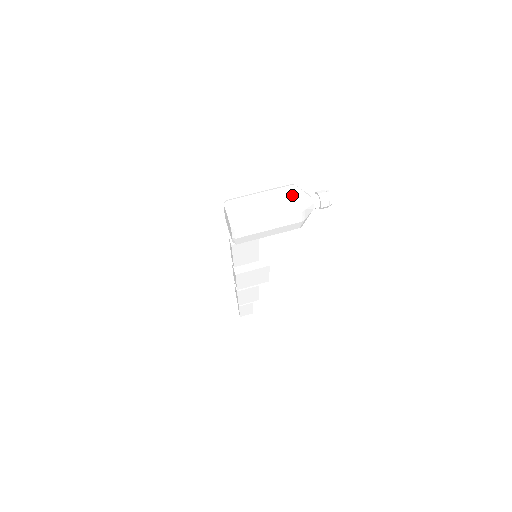
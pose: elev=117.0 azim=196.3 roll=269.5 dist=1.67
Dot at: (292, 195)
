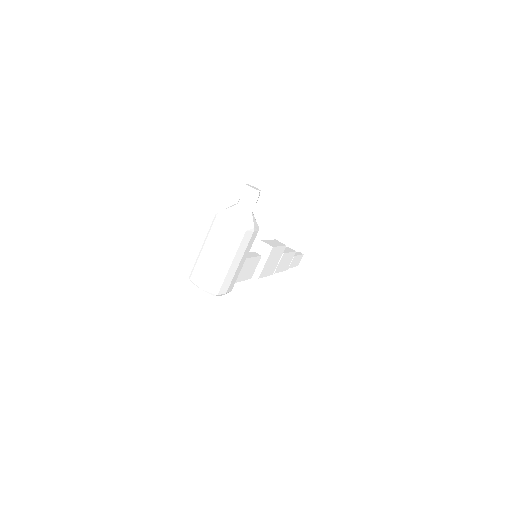
Dot at: (225, 226)
